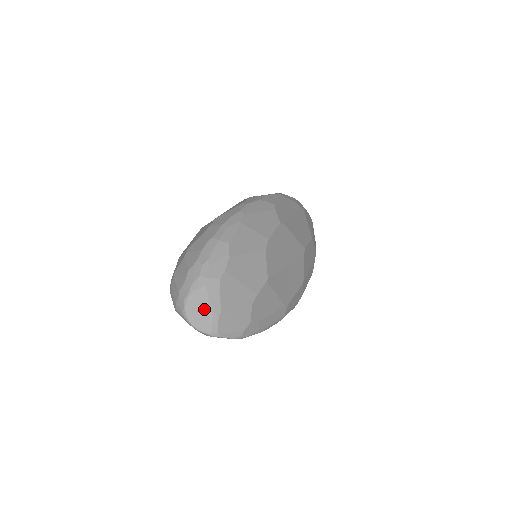
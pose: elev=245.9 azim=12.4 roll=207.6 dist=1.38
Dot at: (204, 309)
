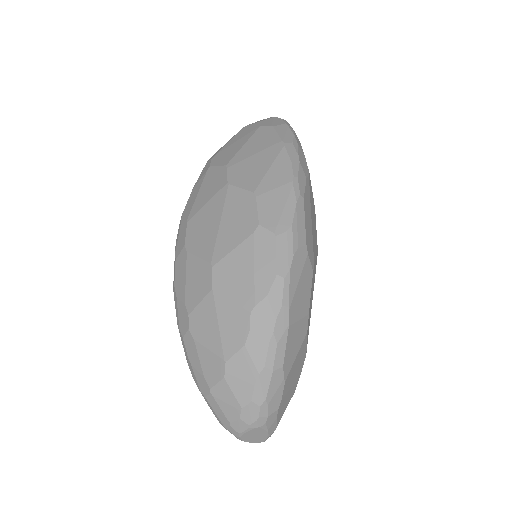
Dot at: (262, 435)
